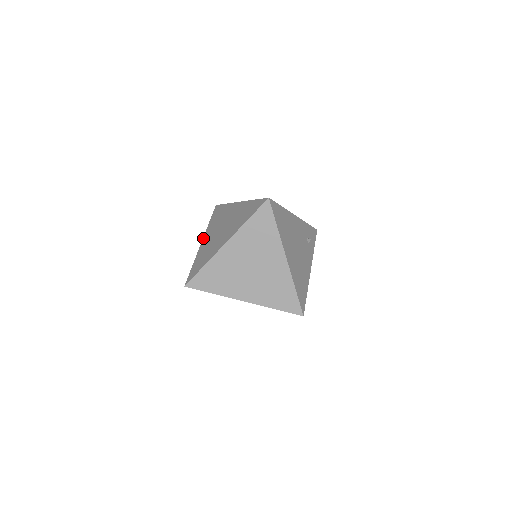
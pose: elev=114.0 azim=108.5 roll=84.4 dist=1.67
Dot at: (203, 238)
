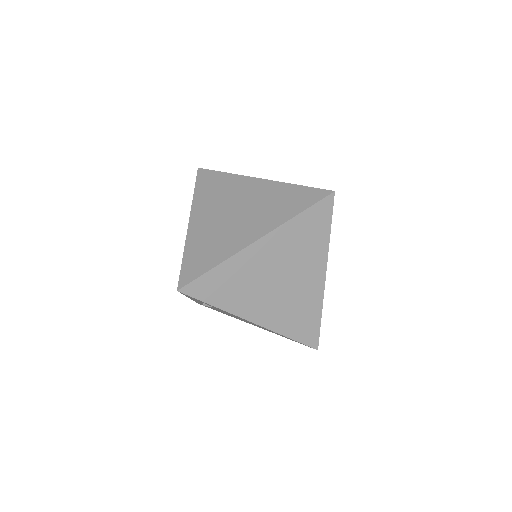
Dot at: occluded
